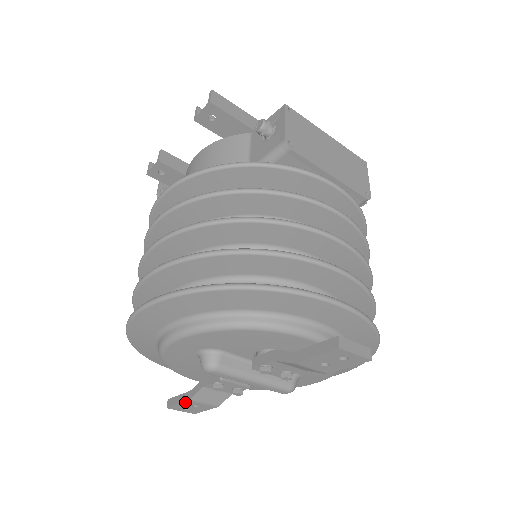
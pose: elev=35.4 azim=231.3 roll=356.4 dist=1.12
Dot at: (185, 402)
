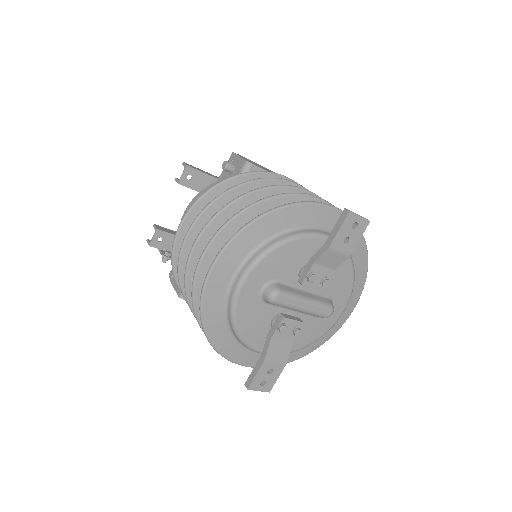
Dot at: (262, 366)
